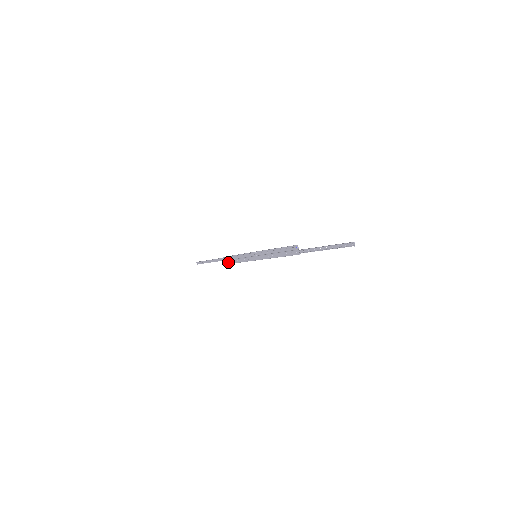
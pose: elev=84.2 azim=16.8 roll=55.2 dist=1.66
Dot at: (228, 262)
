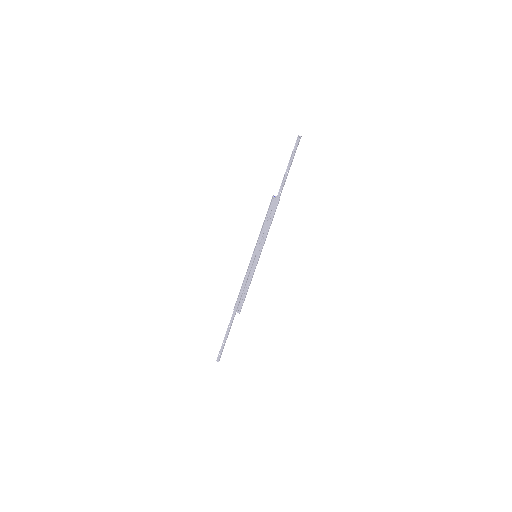
Dot at: (241, 303)
